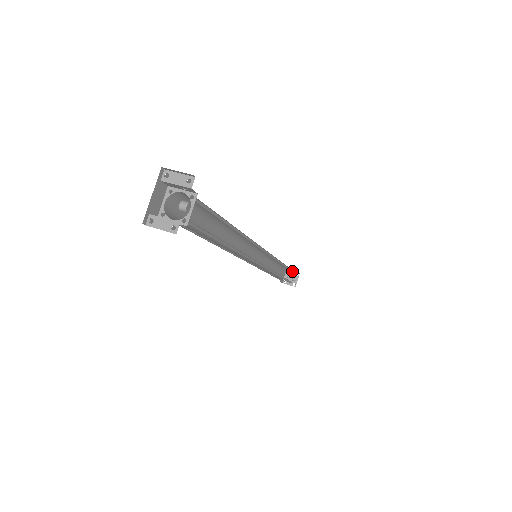
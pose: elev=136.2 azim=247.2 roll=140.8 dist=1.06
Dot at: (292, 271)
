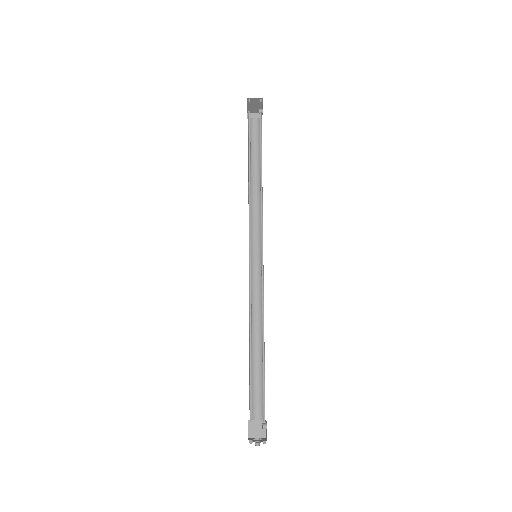
Dot at: (262, 405)
